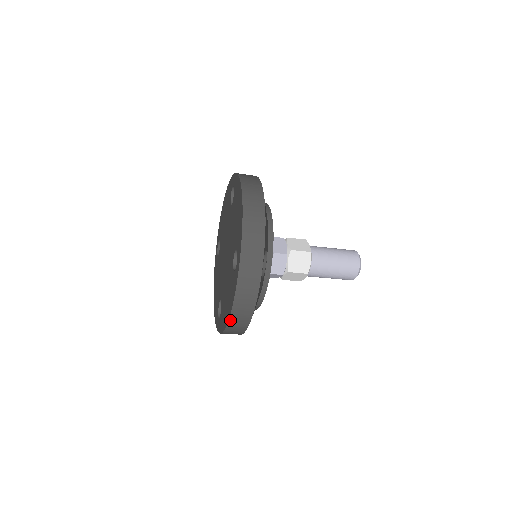
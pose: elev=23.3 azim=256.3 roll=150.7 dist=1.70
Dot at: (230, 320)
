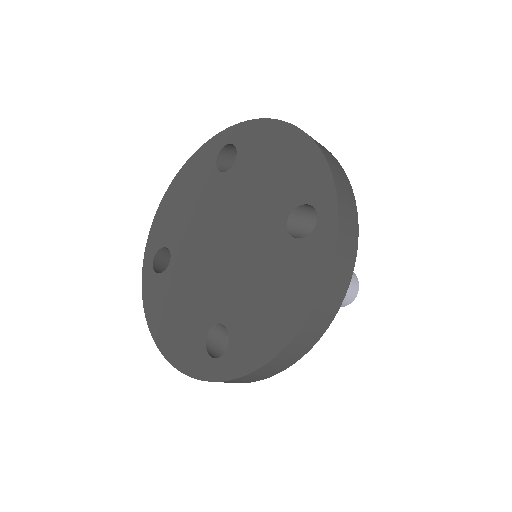
Dot at: (305, 325)
